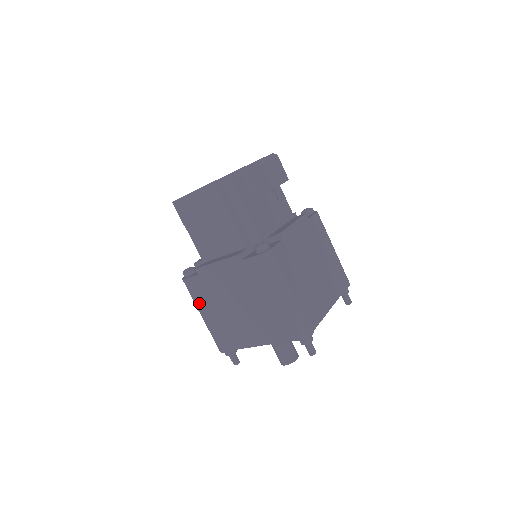
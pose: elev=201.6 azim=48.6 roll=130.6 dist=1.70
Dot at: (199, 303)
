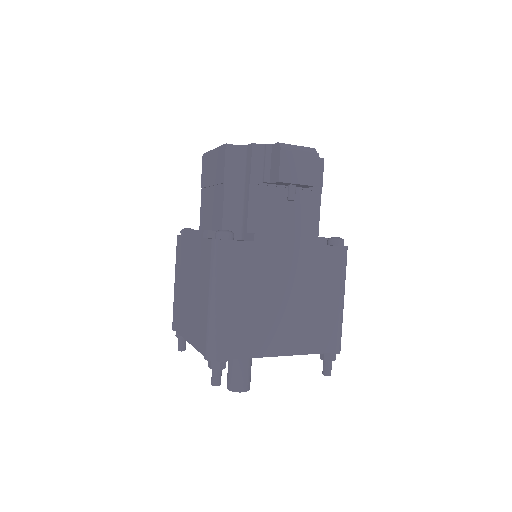
Dot at: (176, 266)
